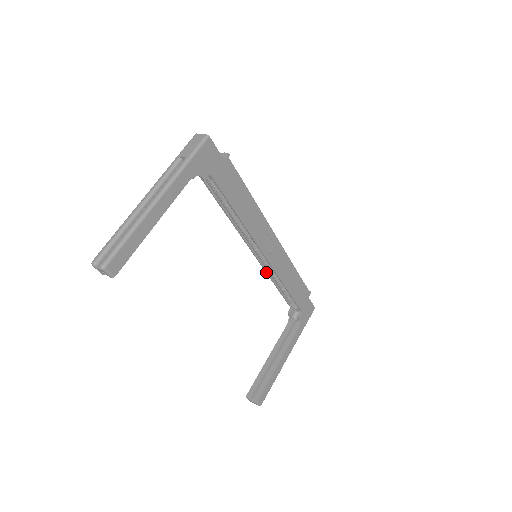
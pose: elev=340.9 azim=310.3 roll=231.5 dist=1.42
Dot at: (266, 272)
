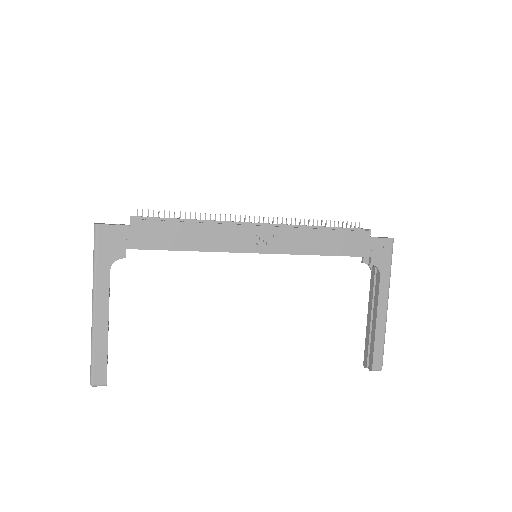
Dot at: occluded
